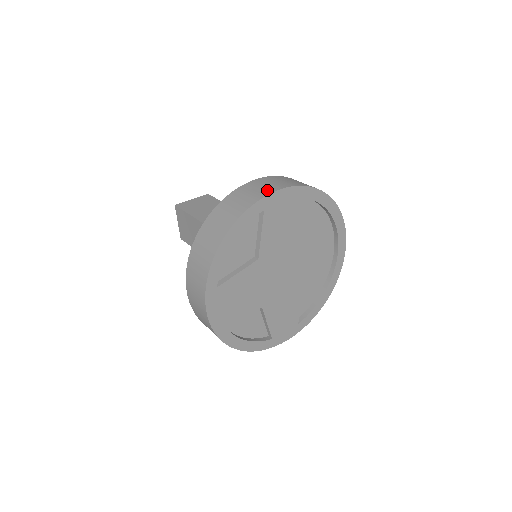
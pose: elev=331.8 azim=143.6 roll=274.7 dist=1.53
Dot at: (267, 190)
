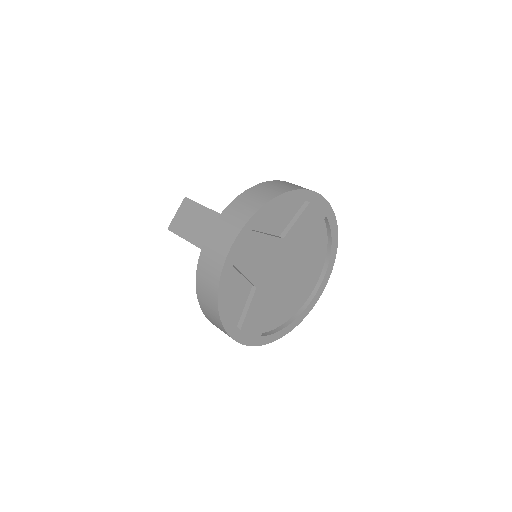
Dot at: occluded
